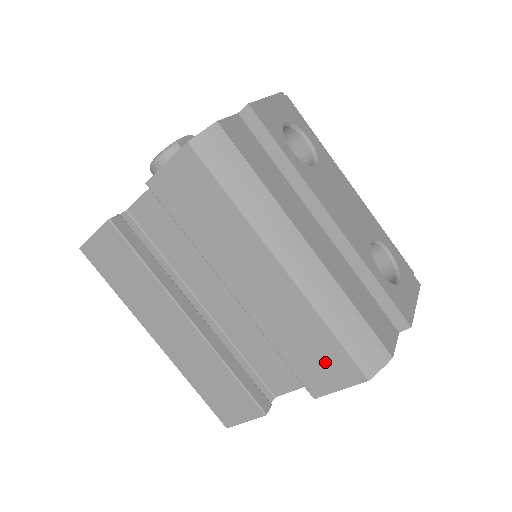
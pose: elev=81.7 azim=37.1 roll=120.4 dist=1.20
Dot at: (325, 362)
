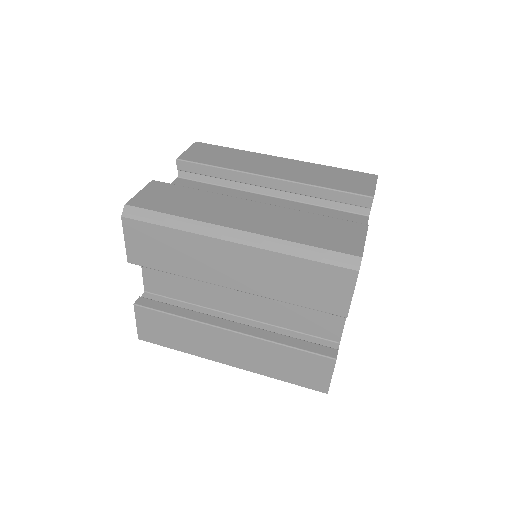
Dot at: (351, 179)
